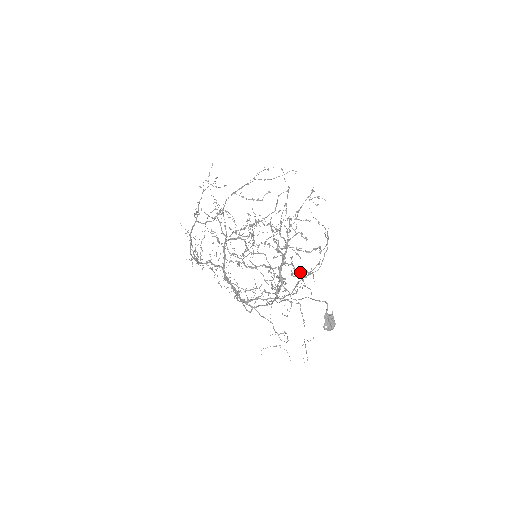
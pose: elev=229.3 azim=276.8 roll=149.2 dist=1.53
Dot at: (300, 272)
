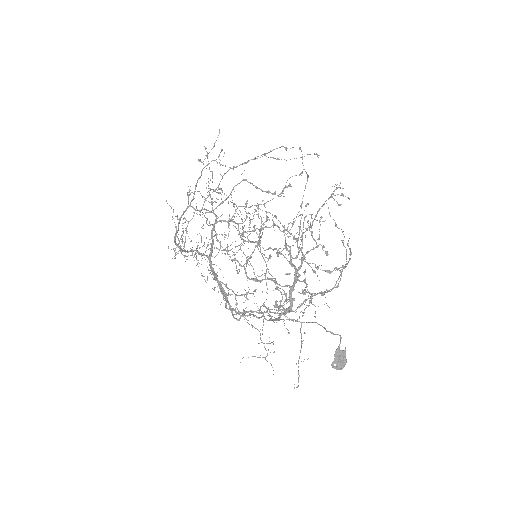
Dot at: (313, 293)
